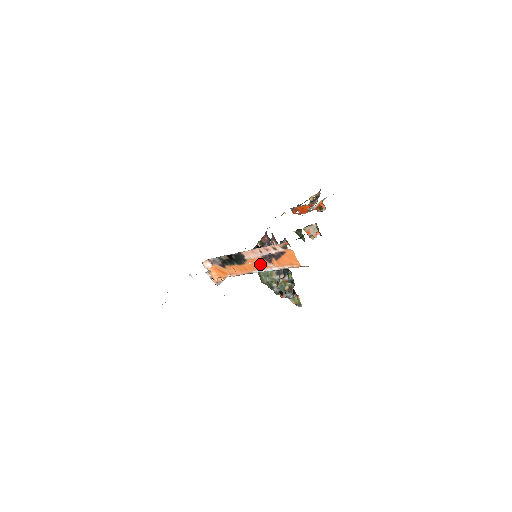
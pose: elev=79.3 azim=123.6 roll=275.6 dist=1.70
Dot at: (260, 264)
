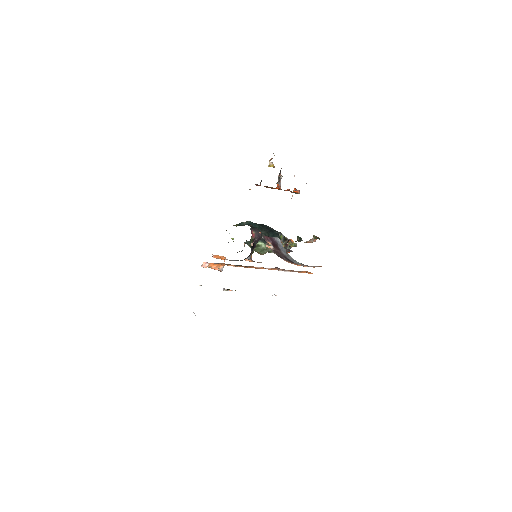
Dot at: (269, 269)
